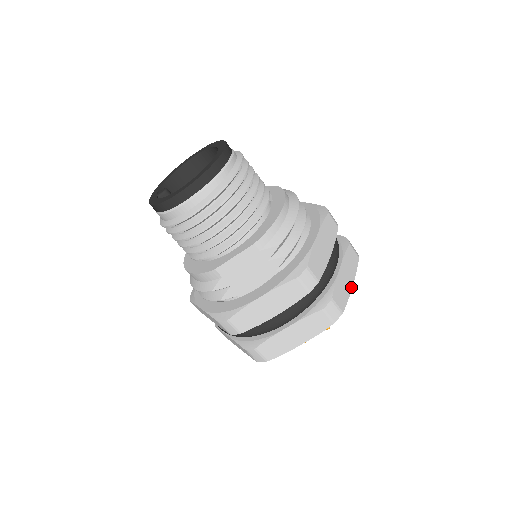
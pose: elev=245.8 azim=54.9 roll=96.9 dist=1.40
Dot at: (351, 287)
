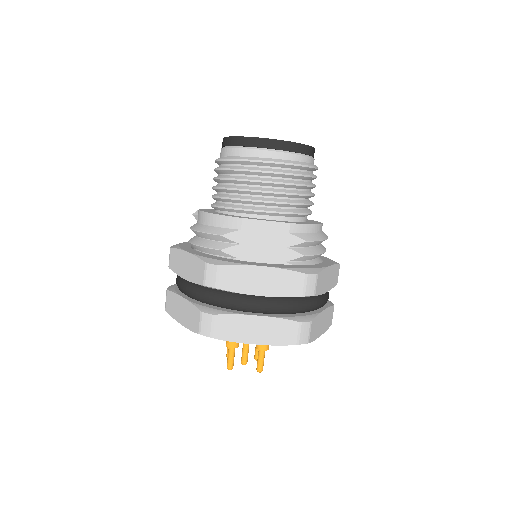
Dot at: (320, 335)
